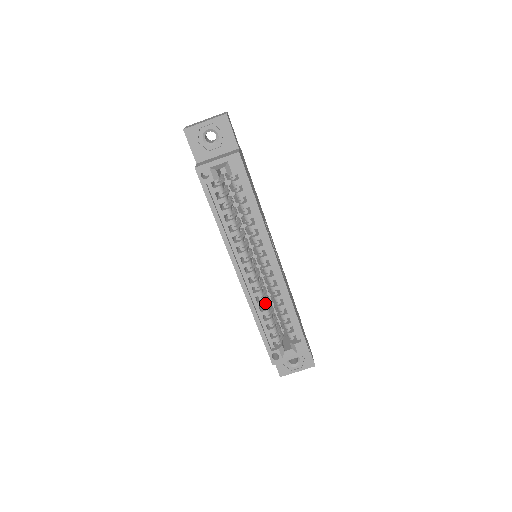
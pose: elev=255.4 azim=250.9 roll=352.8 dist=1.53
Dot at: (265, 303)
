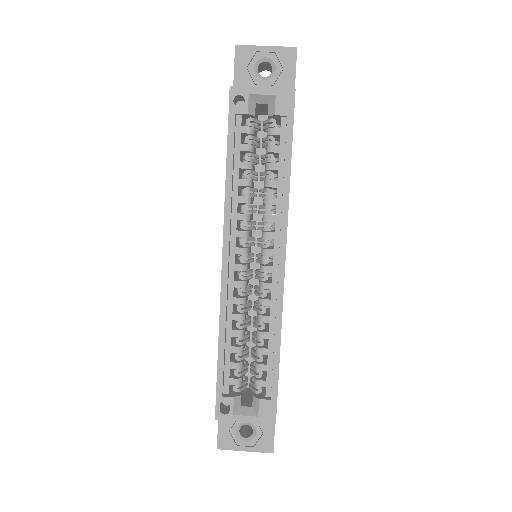
Dot at: (243, 319)
